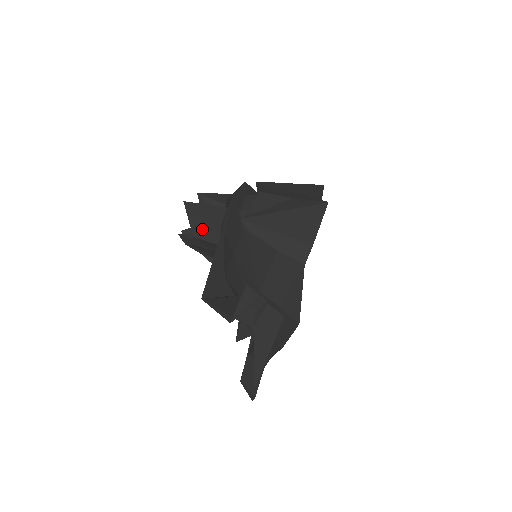
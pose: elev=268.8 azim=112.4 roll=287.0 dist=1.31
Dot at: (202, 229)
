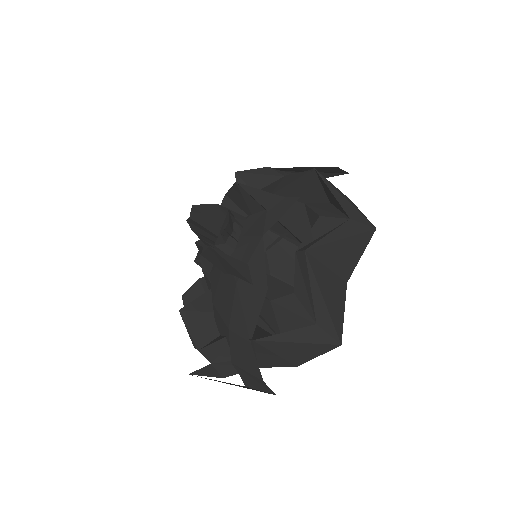
Dot at: (215, 261)
